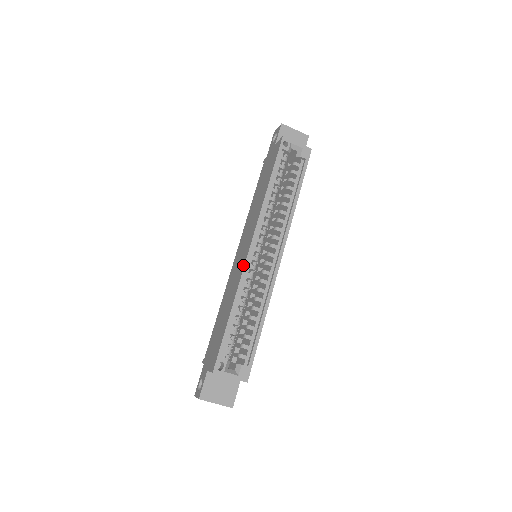
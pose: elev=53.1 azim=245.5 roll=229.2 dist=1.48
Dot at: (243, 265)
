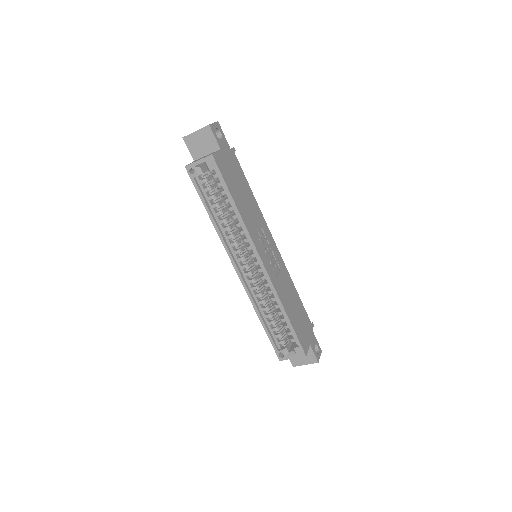
Dot at: (243, 284)
